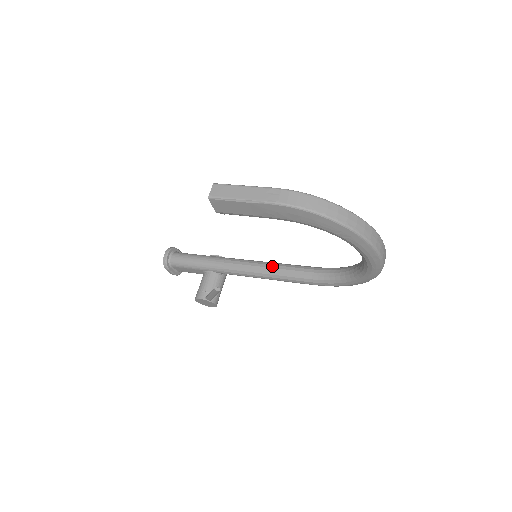
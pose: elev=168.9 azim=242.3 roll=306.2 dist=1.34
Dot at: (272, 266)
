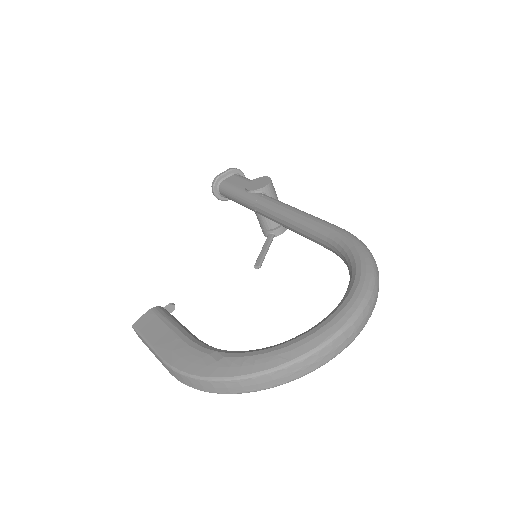
Dot at: (291, 226)
